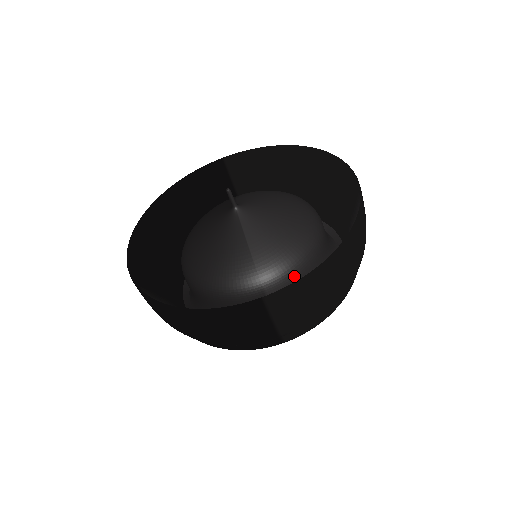
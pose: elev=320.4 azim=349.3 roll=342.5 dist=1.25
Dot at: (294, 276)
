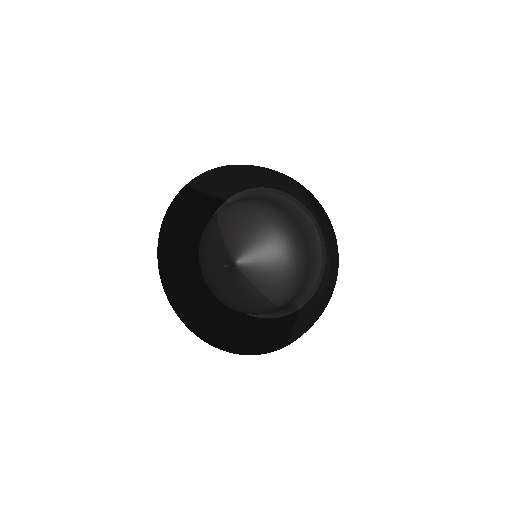
Dot at: (296, 291)
